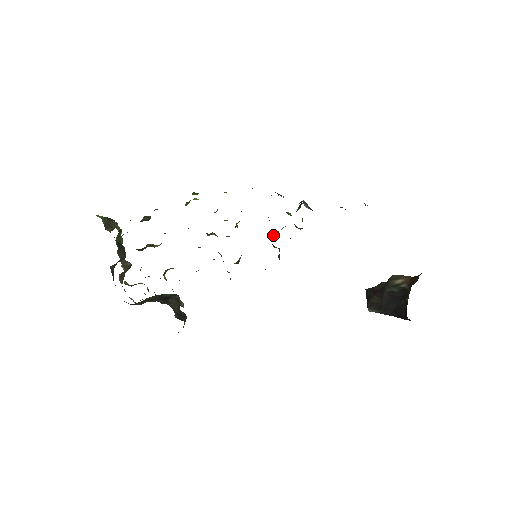
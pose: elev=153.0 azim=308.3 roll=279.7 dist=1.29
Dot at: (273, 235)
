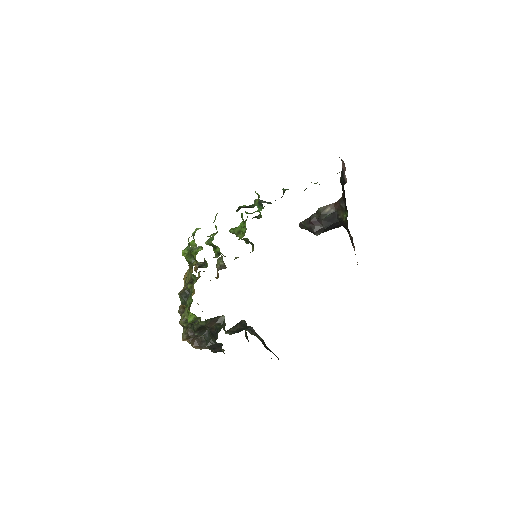
Dot at: (236, 232)
